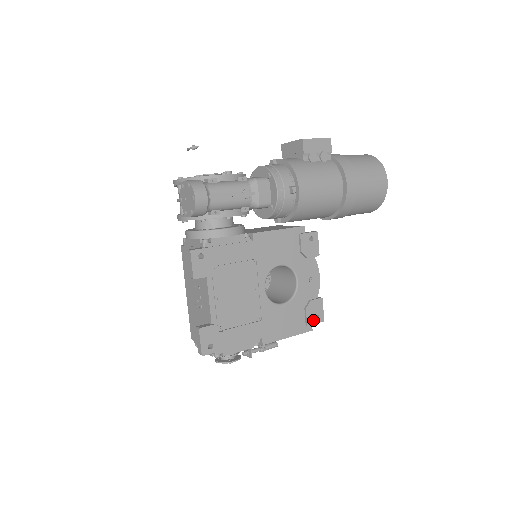
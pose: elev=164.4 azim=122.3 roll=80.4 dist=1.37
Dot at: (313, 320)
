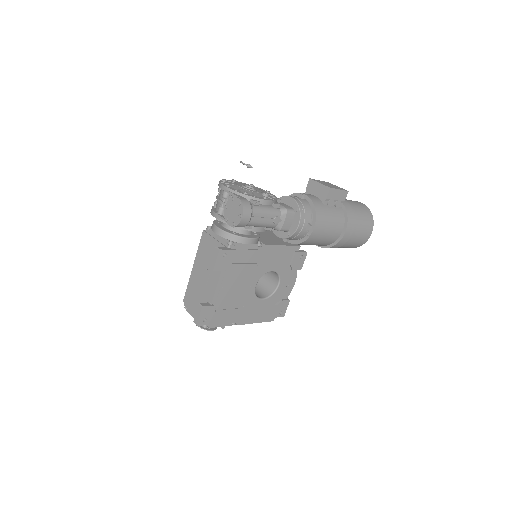
Dot at: (277, 314)
